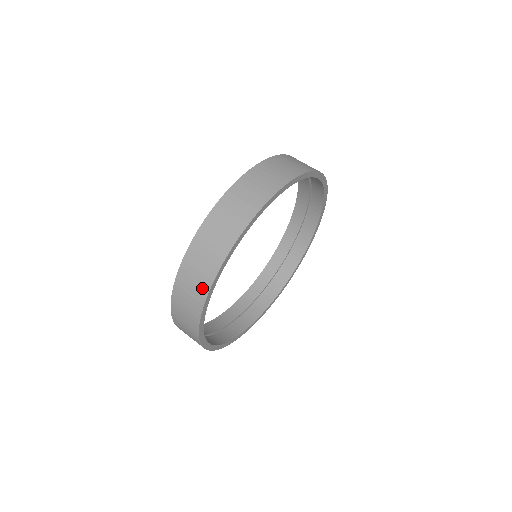
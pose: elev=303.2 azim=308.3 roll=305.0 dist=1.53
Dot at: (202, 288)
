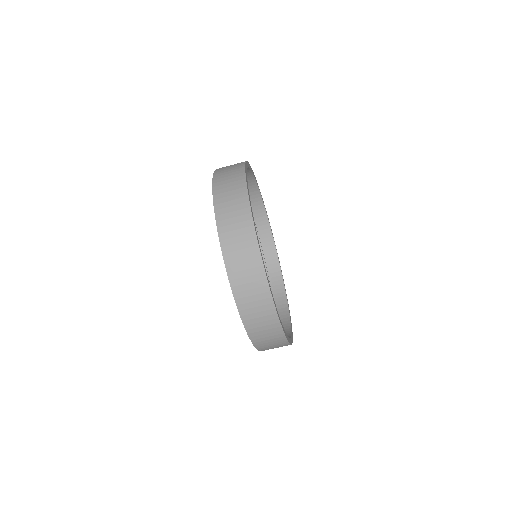
Dot at: occluded
